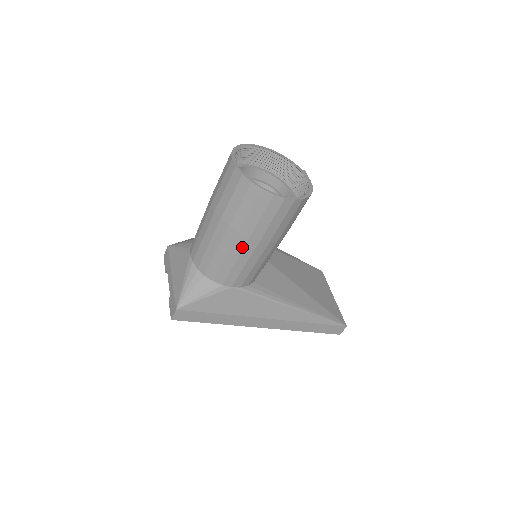
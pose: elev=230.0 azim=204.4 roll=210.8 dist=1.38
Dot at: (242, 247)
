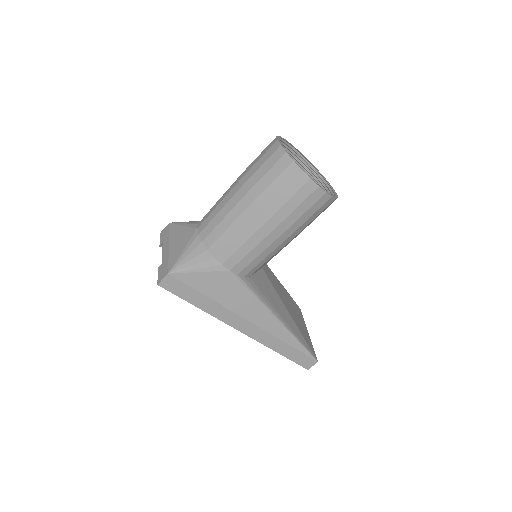
Dot at: (259, 226)
